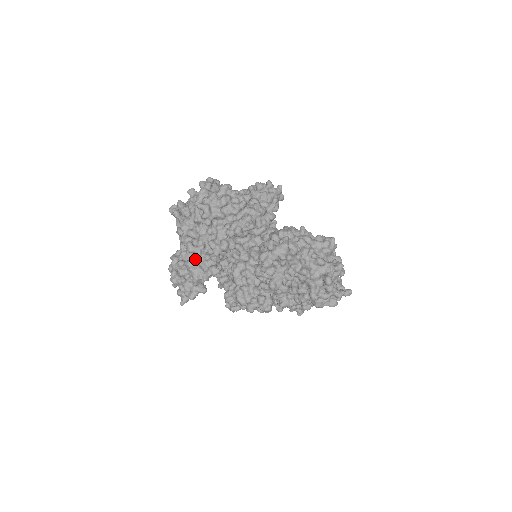
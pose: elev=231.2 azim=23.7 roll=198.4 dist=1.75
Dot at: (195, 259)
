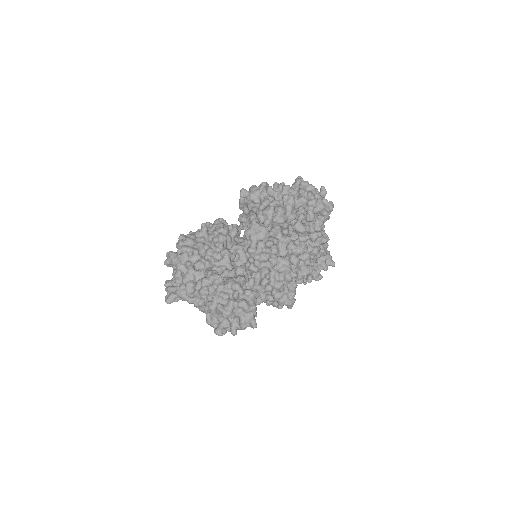
Dot at: occluded
